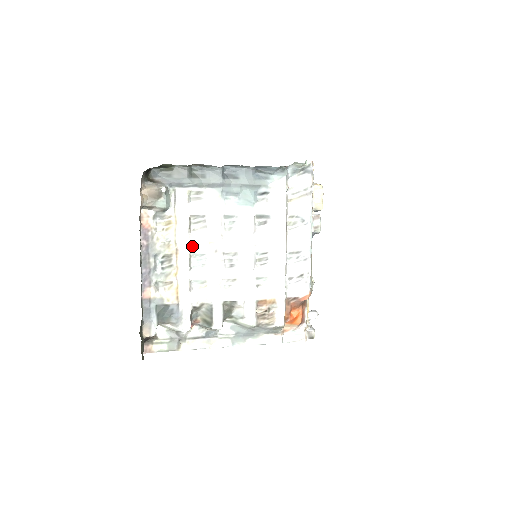
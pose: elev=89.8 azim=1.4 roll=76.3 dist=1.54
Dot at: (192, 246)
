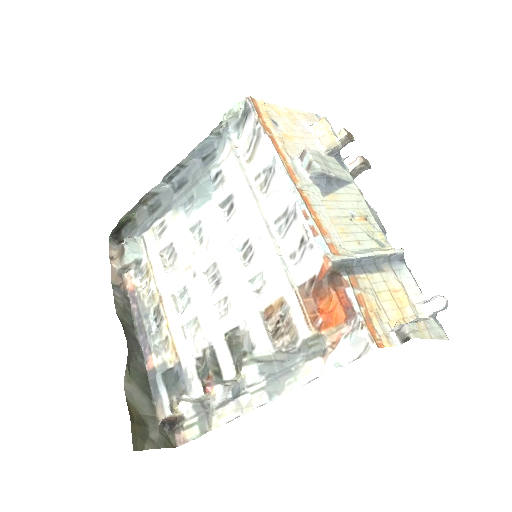
Dot at: (172, 284)
